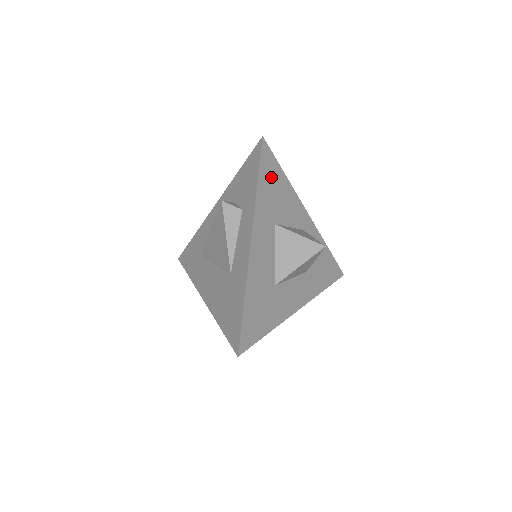
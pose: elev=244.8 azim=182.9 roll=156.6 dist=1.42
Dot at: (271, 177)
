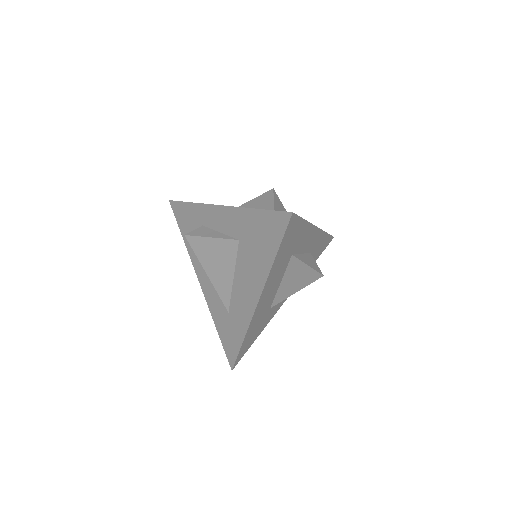
Dot at: occluded
